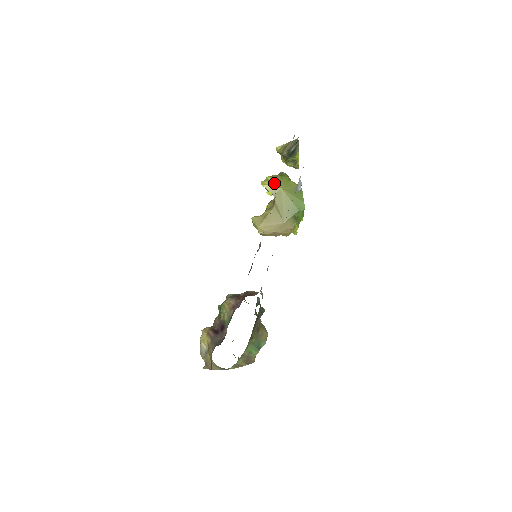
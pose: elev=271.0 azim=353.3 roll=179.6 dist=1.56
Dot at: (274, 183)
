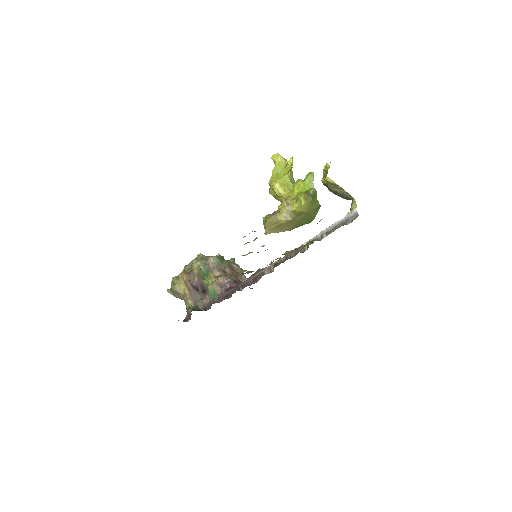
Dot at: (304, 207)
